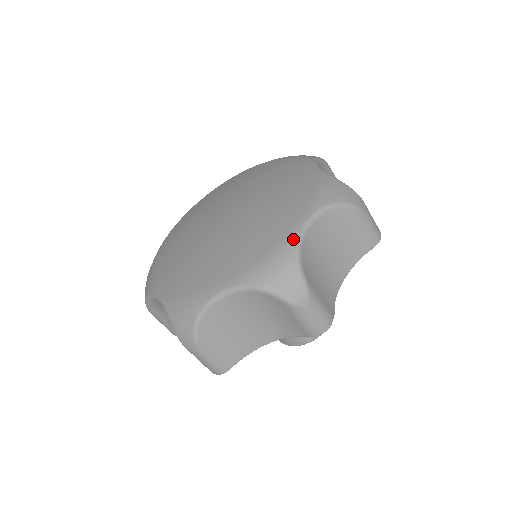
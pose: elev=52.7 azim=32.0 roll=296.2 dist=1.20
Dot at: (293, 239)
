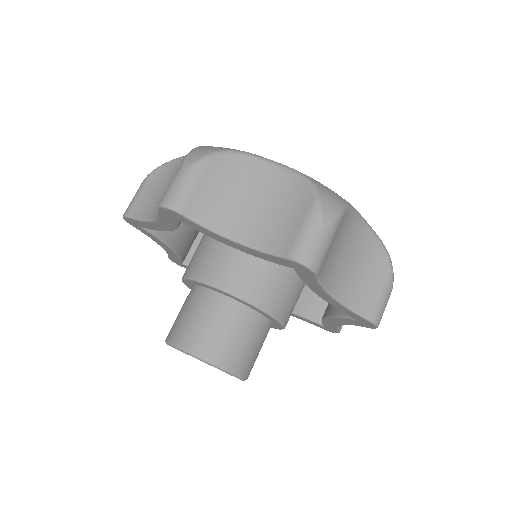
Dot at: (253, 154)
